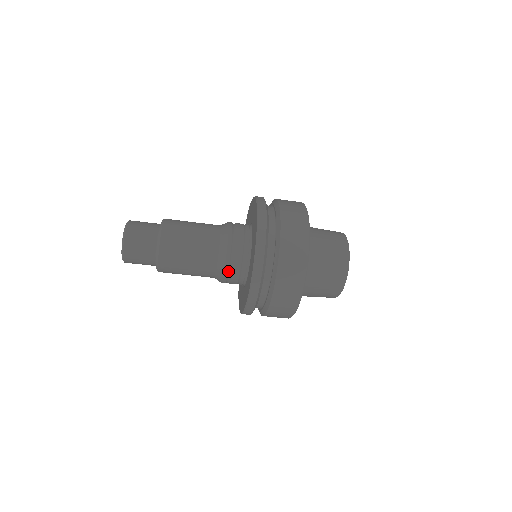
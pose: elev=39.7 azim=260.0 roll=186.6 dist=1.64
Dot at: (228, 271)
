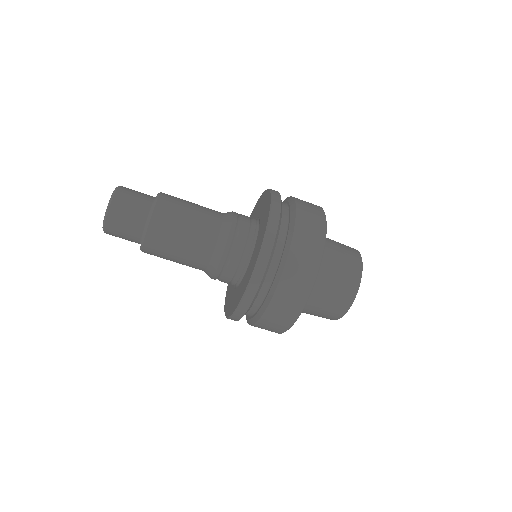
Dot at: (218, 276)
